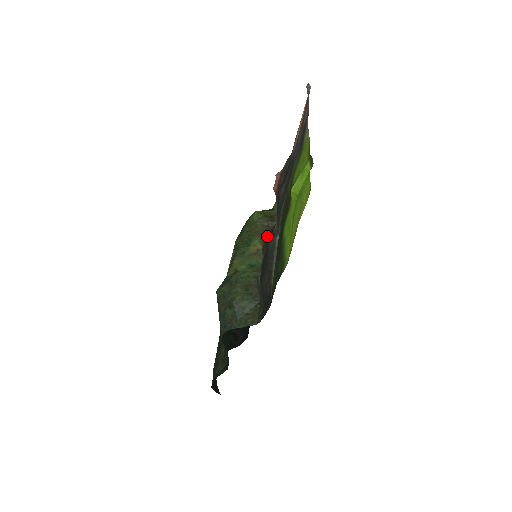
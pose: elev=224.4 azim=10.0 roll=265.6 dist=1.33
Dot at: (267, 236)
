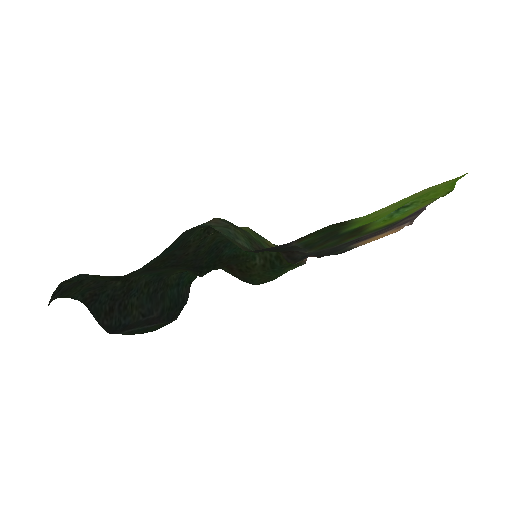
Dot at: (283, 255)
